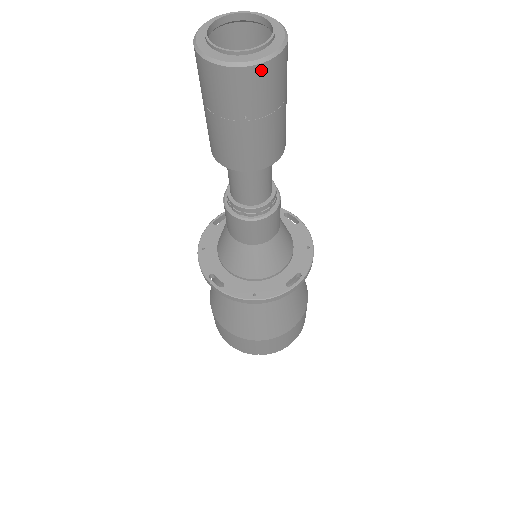
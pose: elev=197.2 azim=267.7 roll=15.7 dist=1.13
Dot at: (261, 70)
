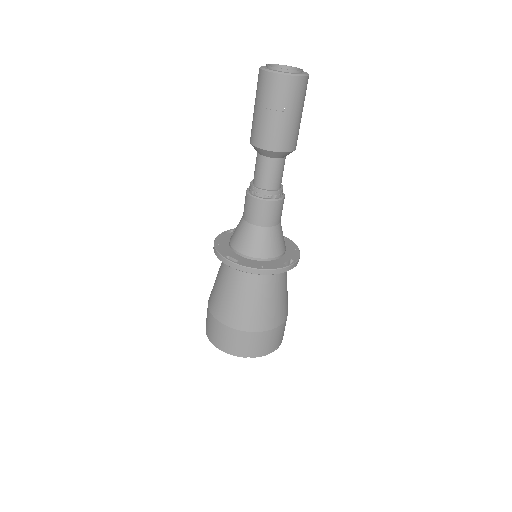
Dot at: (298, 80)
